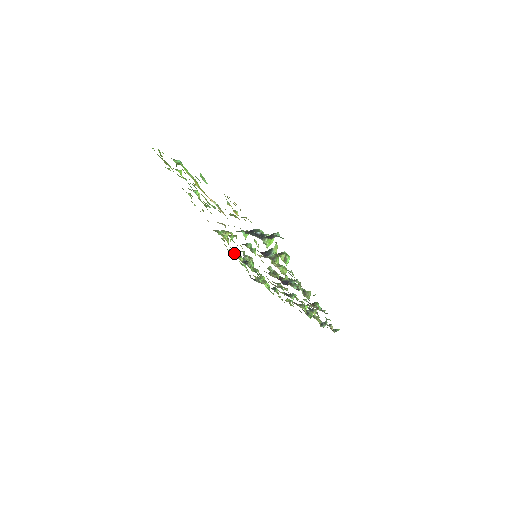
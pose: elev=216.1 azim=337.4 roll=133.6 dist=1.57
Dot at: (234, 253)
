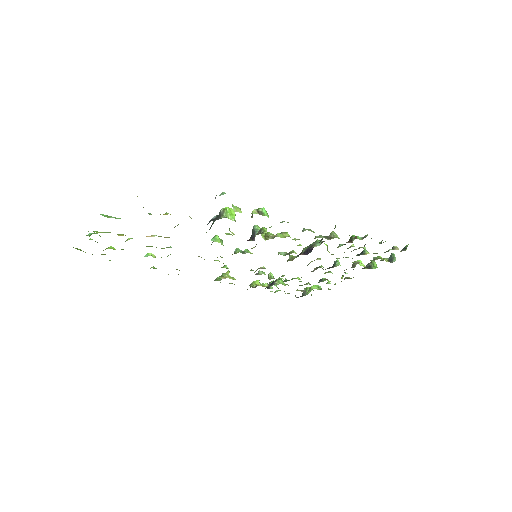
Dot at: (251, 285)
